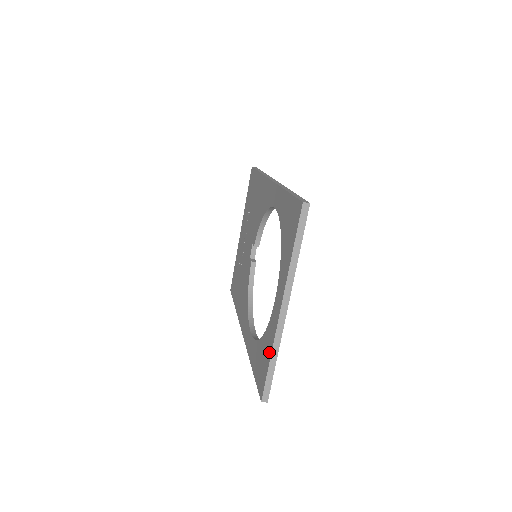
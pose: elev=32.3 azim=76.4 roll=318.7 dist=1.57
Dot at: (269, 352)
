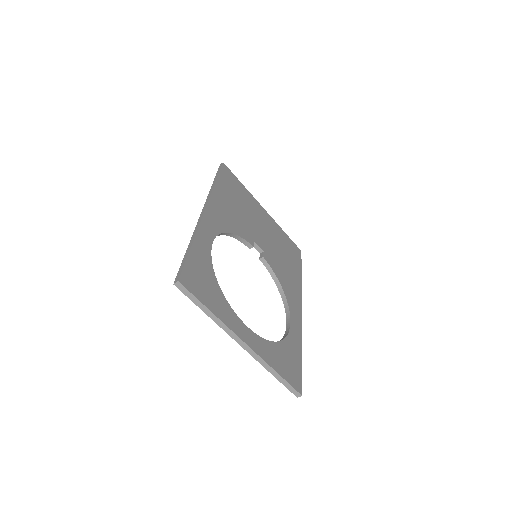
Dot at: occluded
